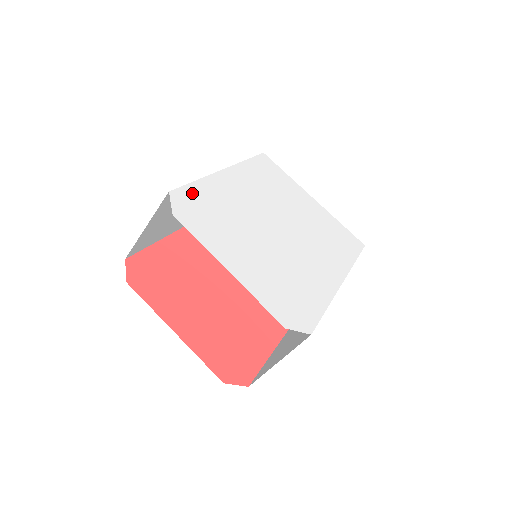
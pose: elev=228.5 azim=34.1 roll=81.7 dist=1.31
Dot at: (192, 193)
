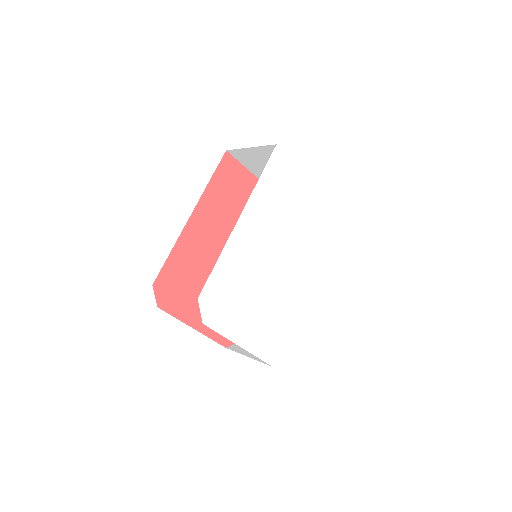
Dot at: (214, 283)
